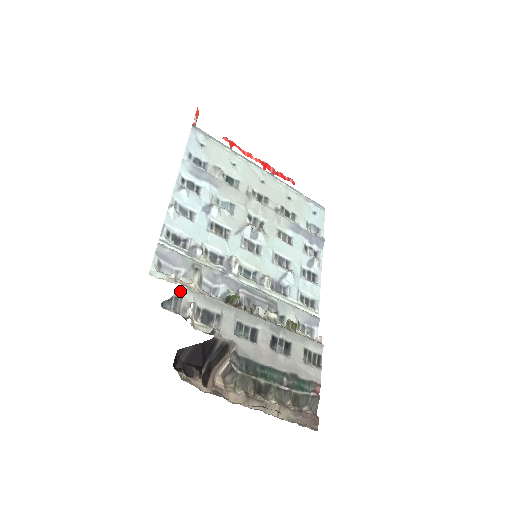
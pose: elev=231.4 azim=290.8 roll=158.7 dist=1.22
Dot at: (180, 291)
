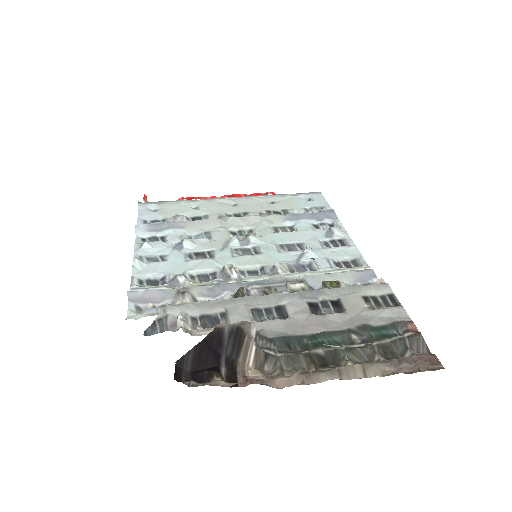
Dot at: (162, 312)
